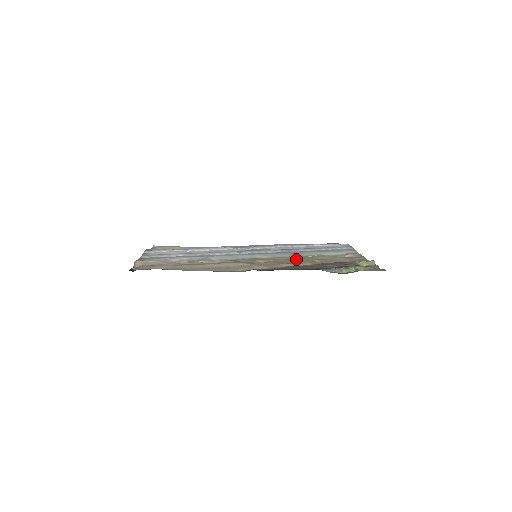
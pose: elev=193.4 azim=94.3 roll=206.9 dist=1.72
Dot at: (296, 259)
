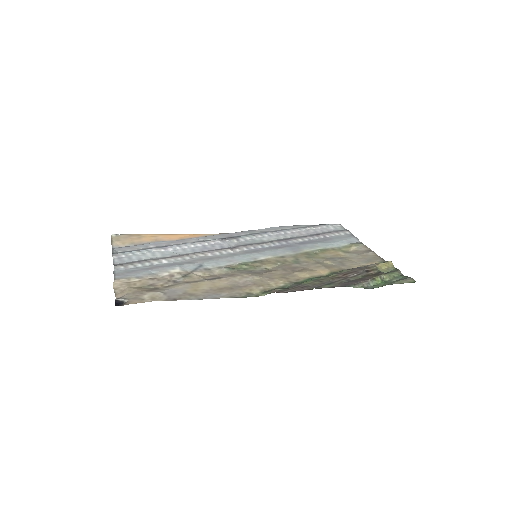
Dot at: (304, 259)
